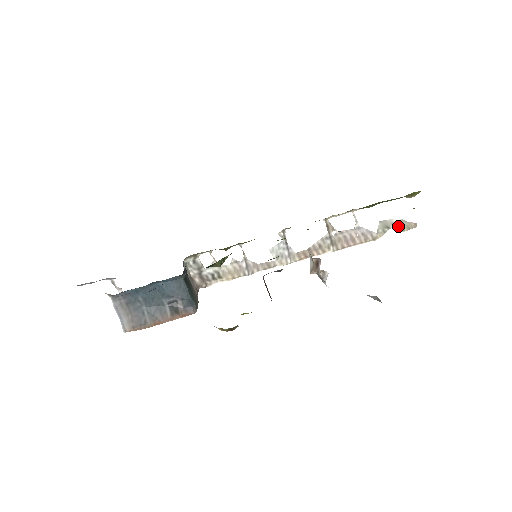
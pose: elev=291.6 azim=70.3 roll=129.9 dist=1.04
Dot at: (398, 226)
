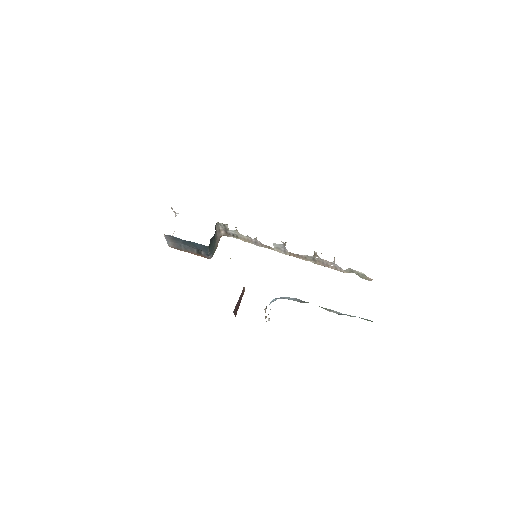
Dot at: (360, 275)
